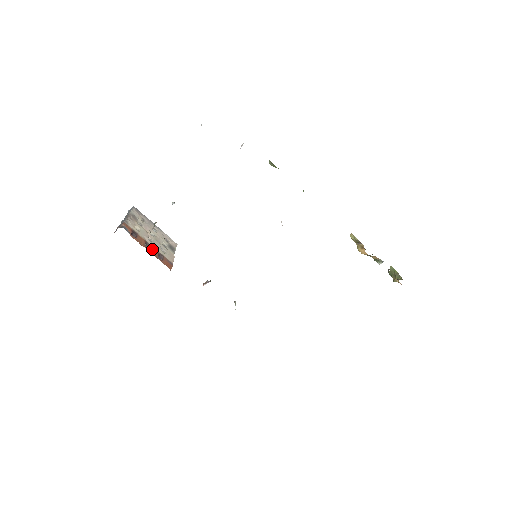
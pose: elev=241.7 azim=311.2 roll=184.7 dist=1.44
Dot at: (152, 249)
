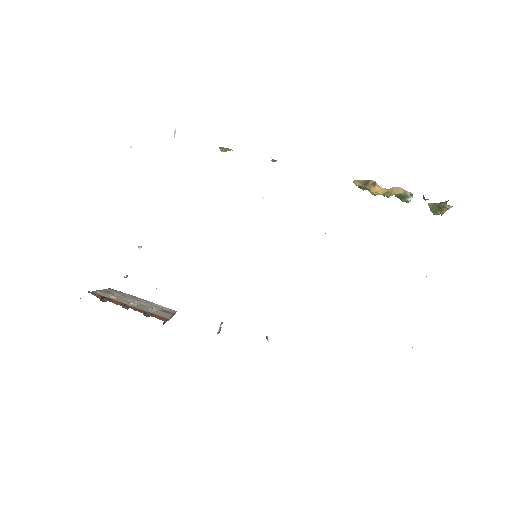
Dot at: (134, 308)
